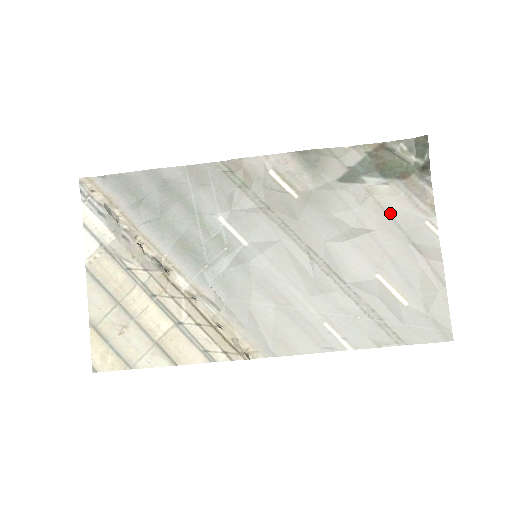
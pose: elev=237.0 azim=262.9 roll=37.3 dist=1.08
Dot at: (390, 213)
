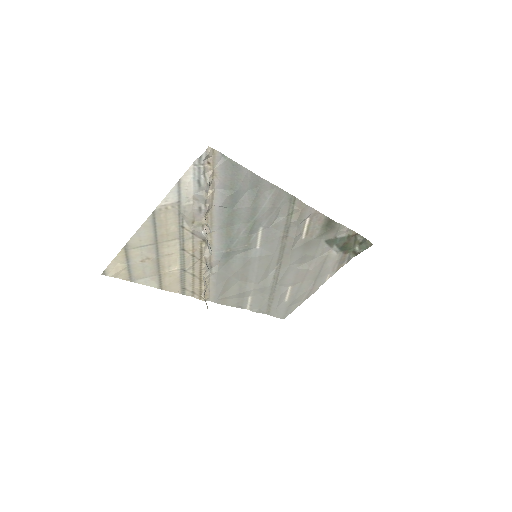
Dot at: (324, 265)
